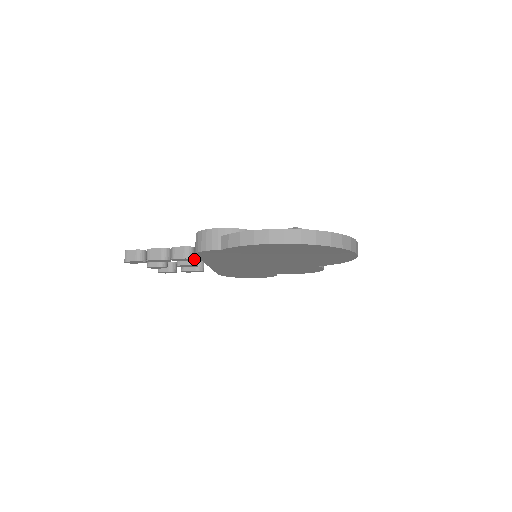
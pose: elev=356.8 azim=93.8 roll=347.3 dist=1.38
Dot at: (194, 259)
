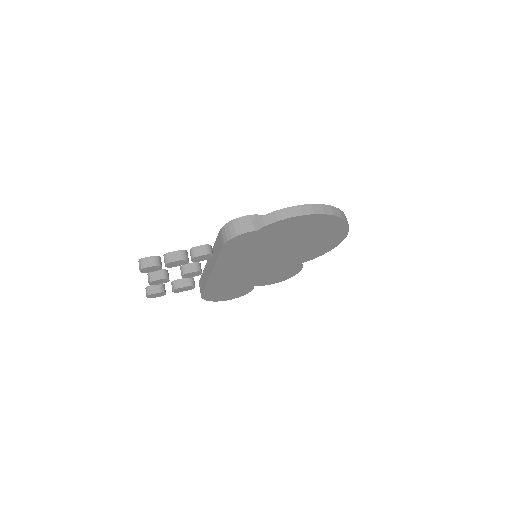
Dot at: (199, 266)
